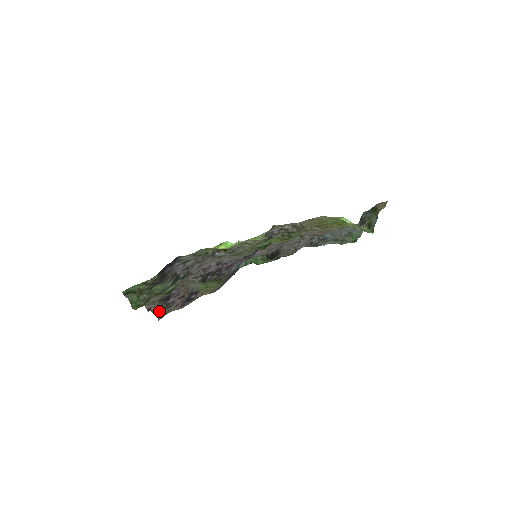
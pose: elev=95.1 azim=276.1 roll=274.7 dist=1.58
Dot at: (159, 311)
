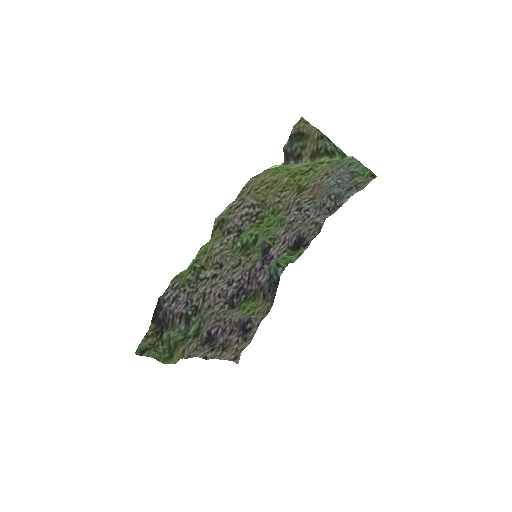
Dot at: (221, 355)
